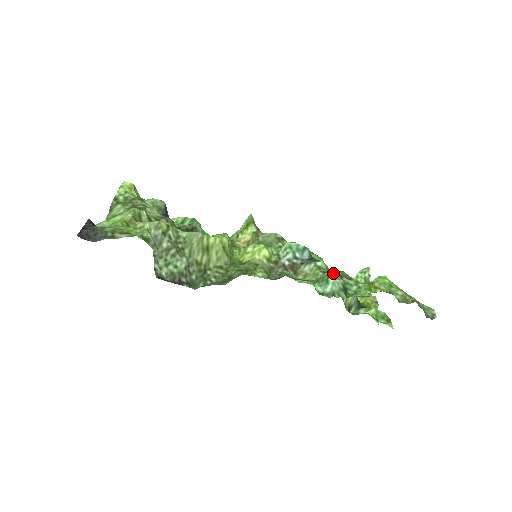
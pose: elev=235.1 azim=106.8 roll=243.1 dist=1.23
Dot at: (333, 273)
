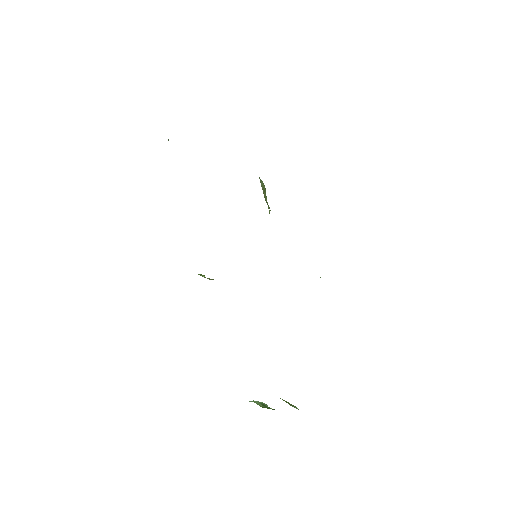
Dot at: occluded
